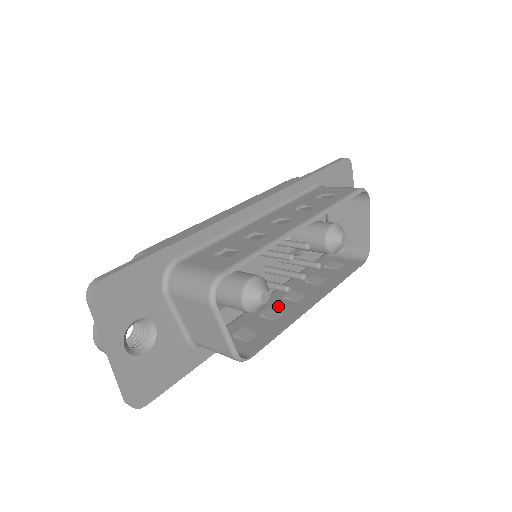
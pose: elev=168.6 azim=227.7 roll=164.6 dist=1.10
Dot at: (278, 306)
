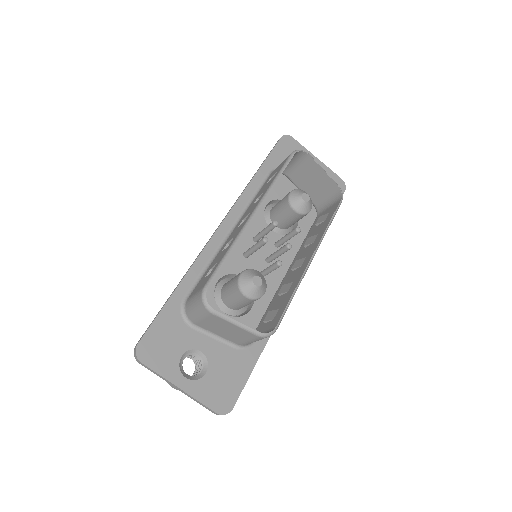
Dot at: (289, 279)
